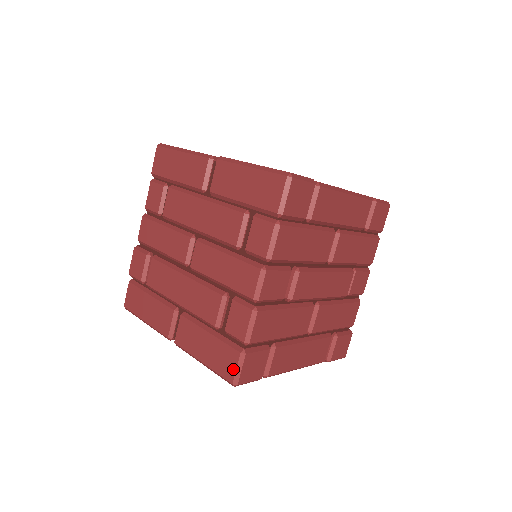
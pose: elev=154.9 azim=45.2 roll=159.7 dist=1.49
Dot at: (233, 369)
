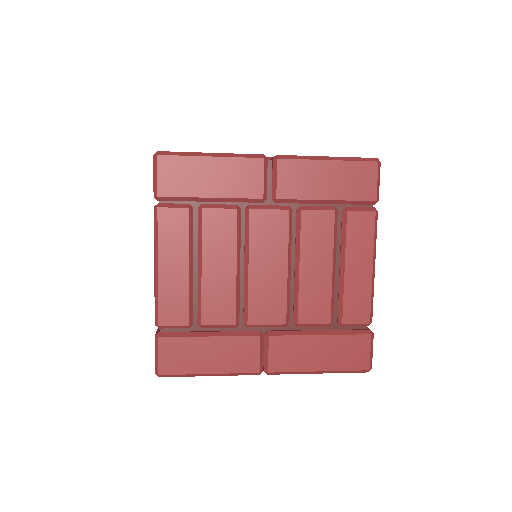
Dot at: occluded
